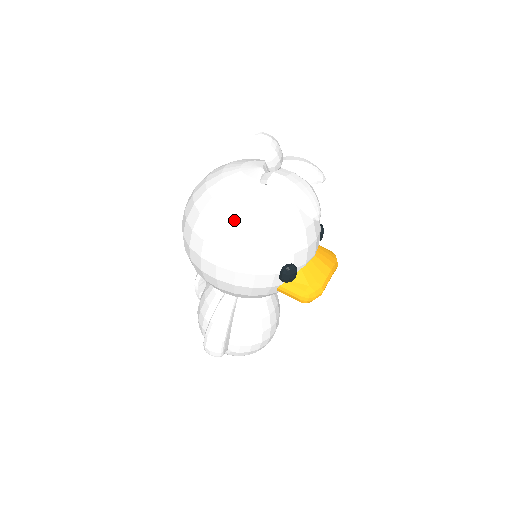
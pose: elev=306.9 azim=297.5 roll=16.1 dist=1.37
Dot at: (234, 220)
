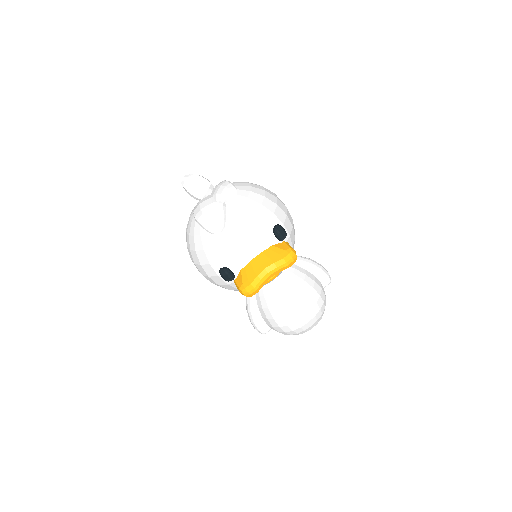
Dot at: (187, 240)
